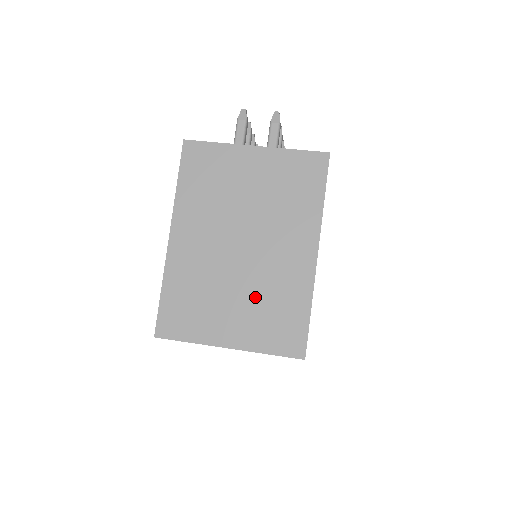
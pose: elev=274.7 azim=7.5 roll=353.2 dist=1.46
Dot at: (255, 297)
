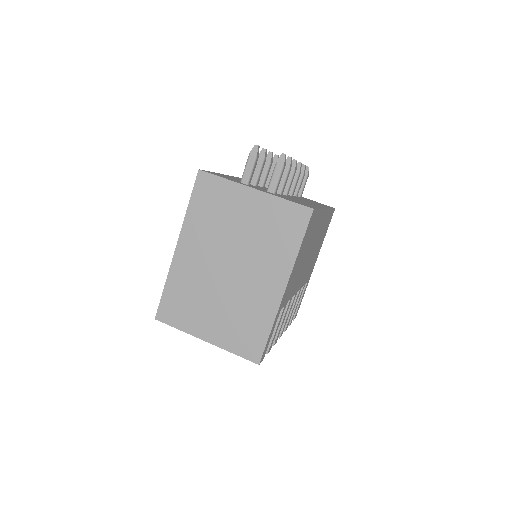
Dot at: (232, 310)
